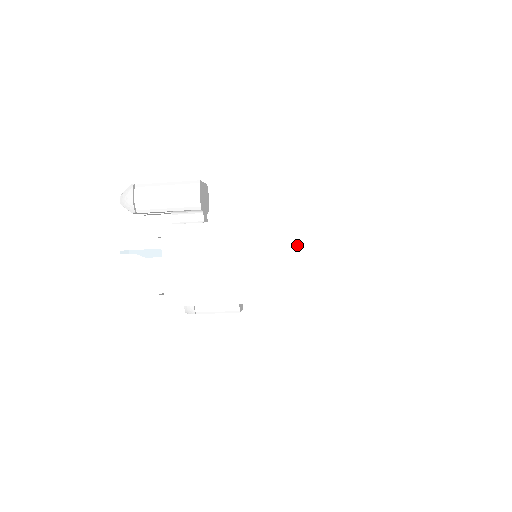
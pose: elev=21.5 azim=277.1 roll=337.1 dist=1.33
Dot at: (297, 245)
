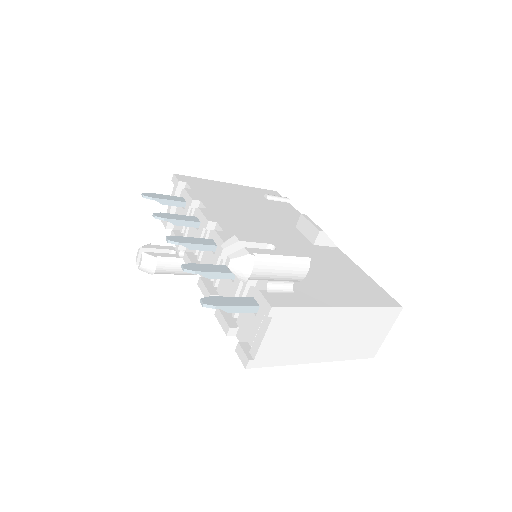
Dot at: (363, 325)
